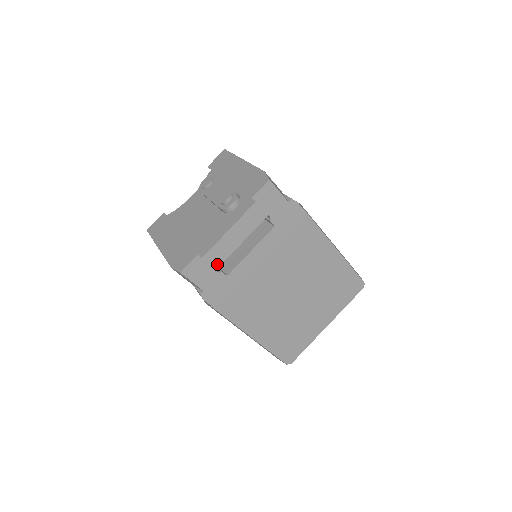
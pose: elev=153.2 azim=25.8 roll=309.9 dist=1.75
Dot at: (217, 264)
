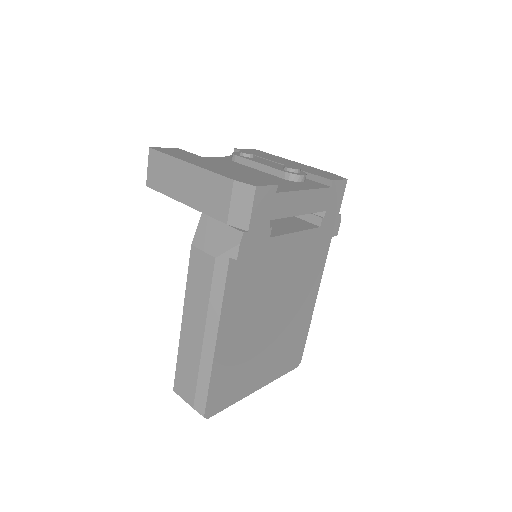
Dot at: (276, 214)
